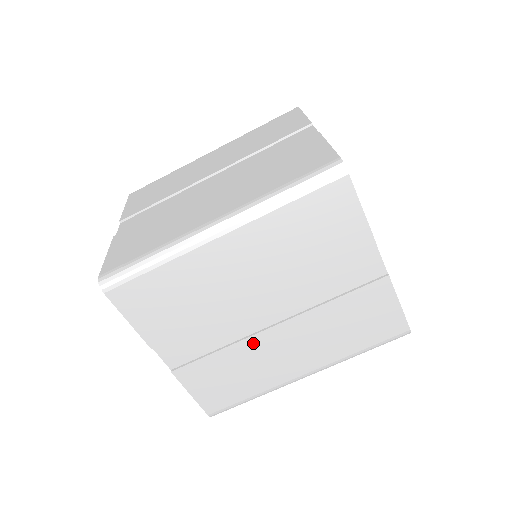
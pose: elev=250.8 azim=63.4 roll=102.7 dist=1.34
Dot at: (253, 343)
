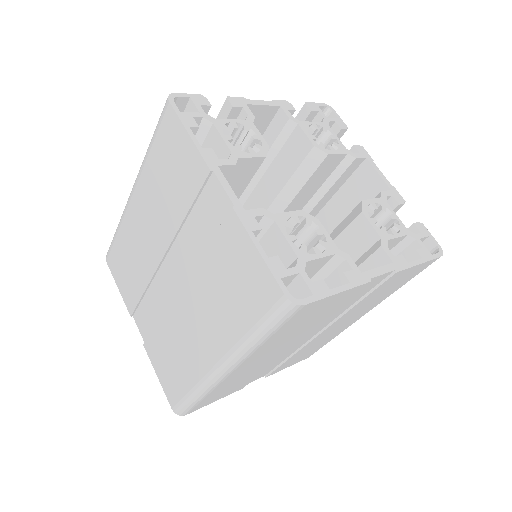
Dot at: (310, 344)
